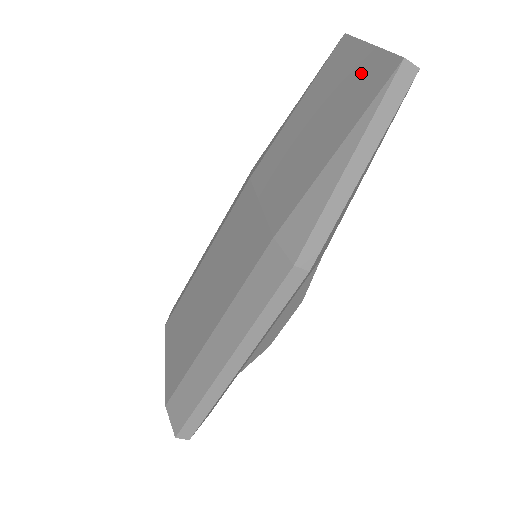
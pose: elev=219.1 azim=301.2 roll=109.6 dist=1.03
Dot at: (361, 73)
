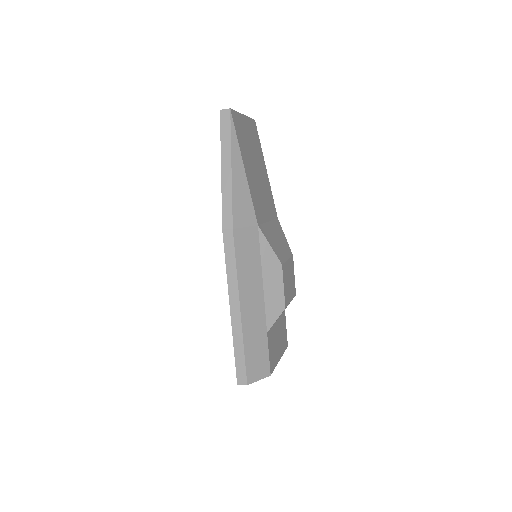
Dot at: occluded
